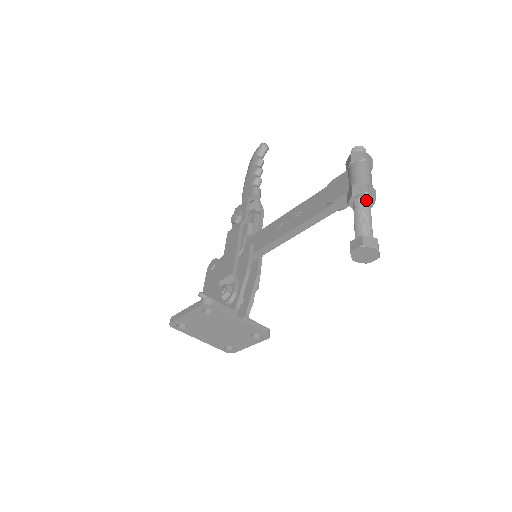
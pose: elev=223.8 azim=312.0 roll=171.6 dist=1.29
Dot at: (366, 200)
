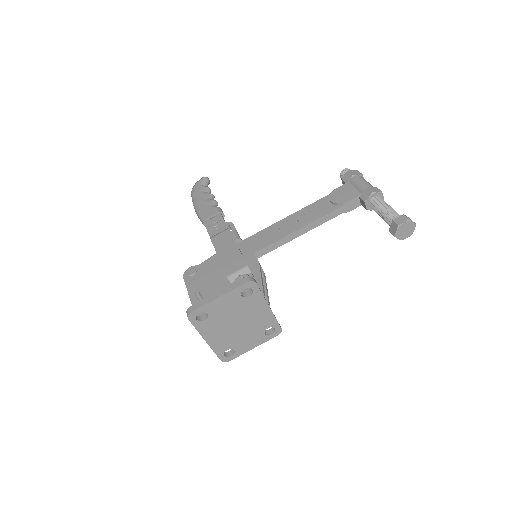
Dot at: (381, 199)
